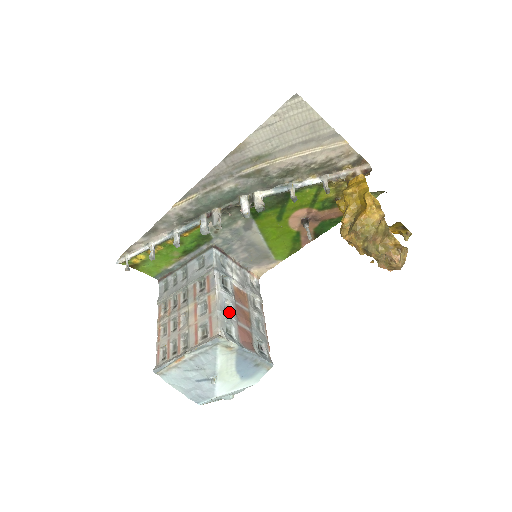
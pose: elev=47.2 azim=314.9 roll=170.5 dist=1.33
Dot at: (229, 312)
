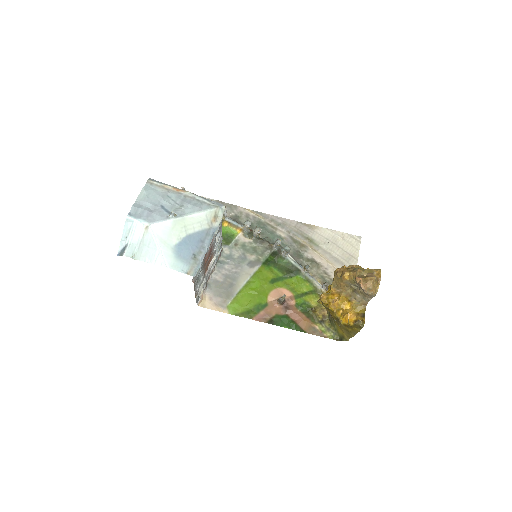
Dot at: occluded
